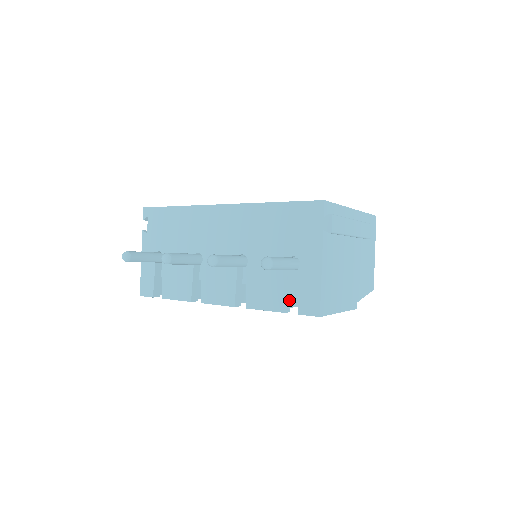
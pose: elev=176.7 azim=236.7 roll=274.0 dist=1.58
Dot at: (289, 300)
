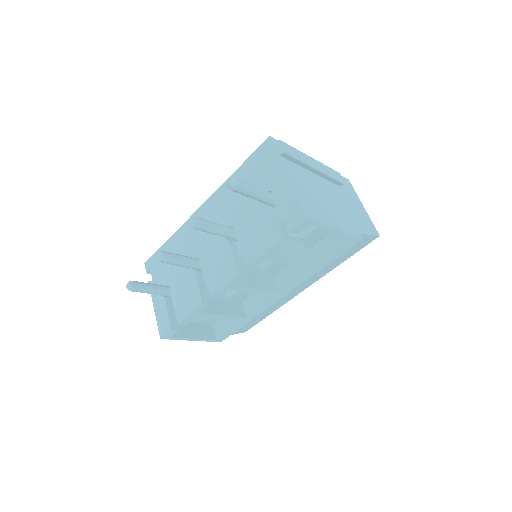
Dot at: (280, 232)
